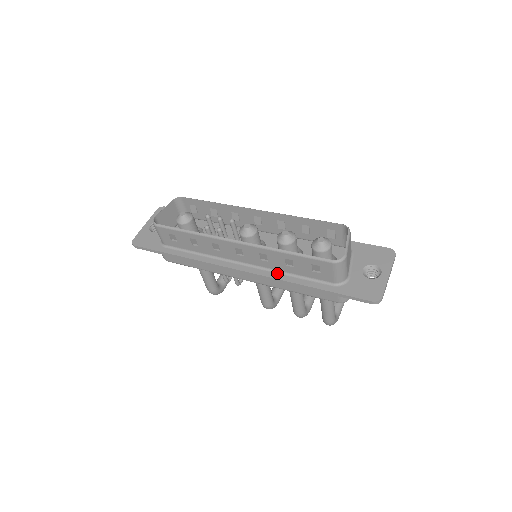
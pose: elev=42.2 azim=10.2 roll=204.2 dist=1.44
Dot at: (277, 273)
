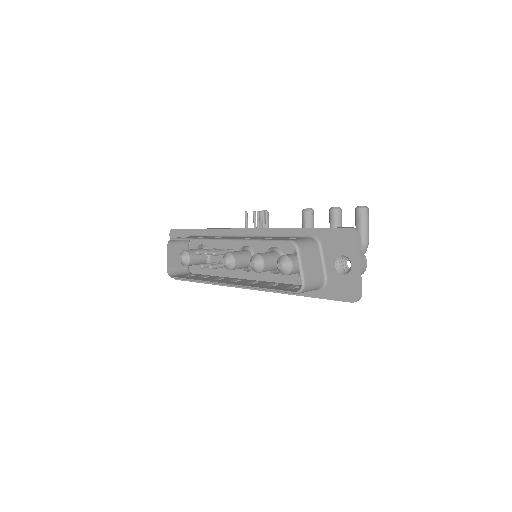
Dot at: occluded
